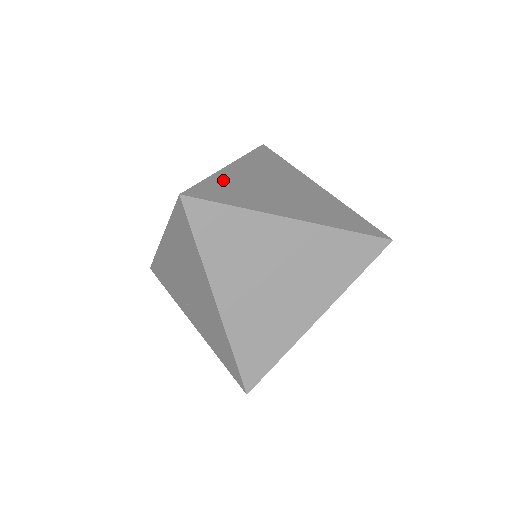
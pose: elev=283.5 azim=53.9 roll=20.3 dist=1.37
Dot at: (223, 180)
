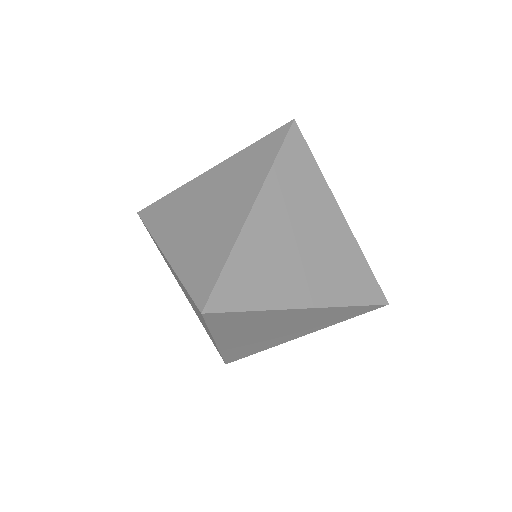
Dot at: (245, 255)
